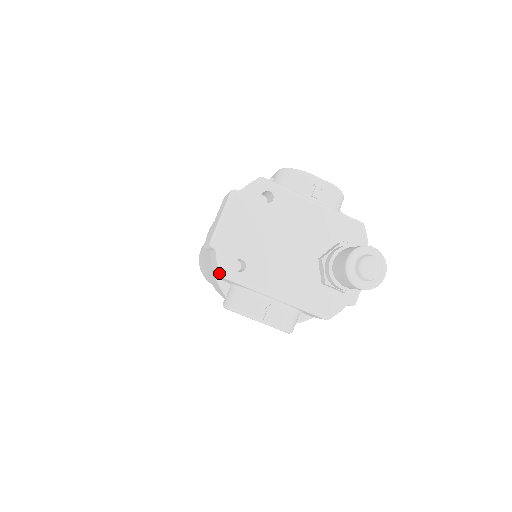
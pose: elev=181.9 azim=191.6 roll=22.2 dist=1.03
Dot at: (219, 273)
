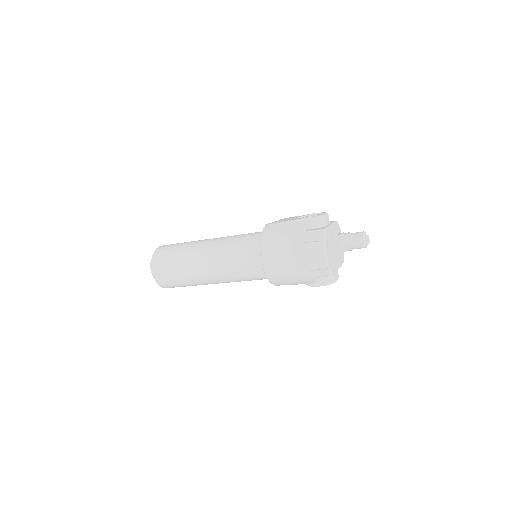
Dot at: (331, 275)
